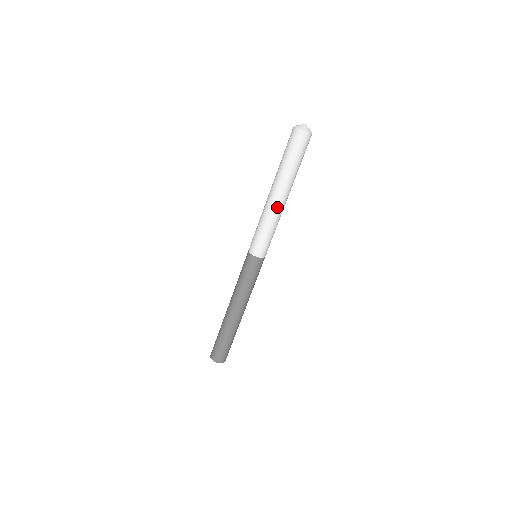
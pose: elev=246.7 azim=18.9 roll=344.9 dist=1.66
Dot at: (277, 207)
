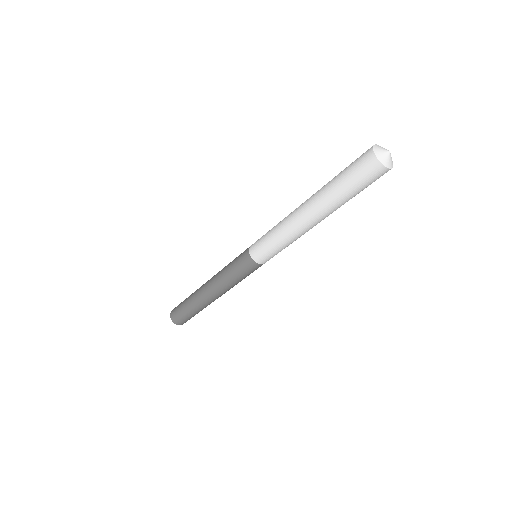
Dot at: (305, 229)
